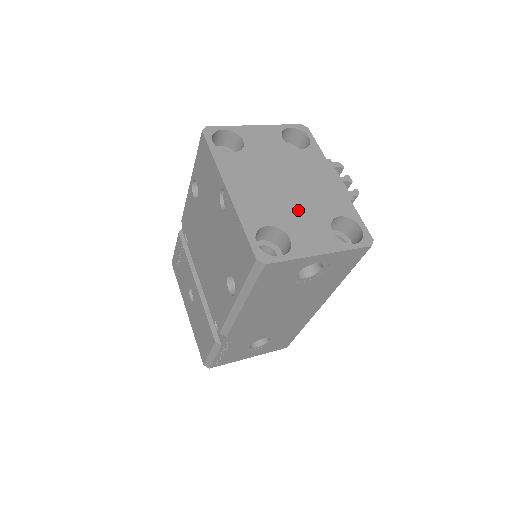
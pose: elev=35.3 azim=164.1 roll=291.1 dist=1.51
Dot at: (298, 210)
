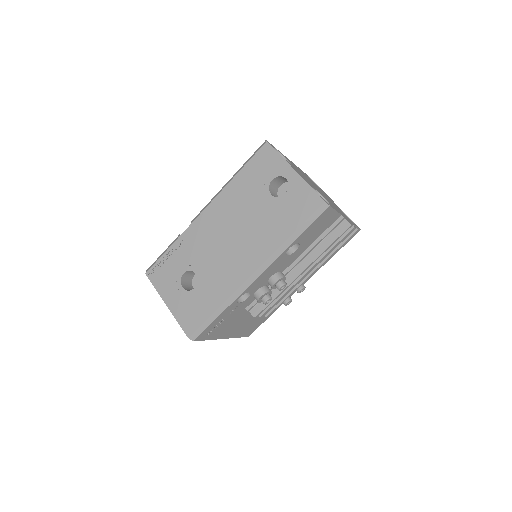
Dot at: occluded
